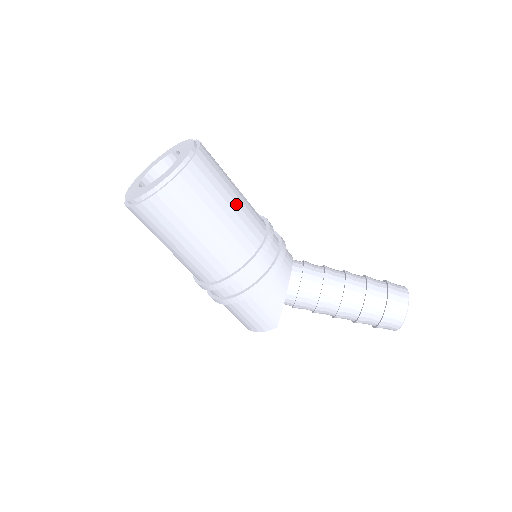
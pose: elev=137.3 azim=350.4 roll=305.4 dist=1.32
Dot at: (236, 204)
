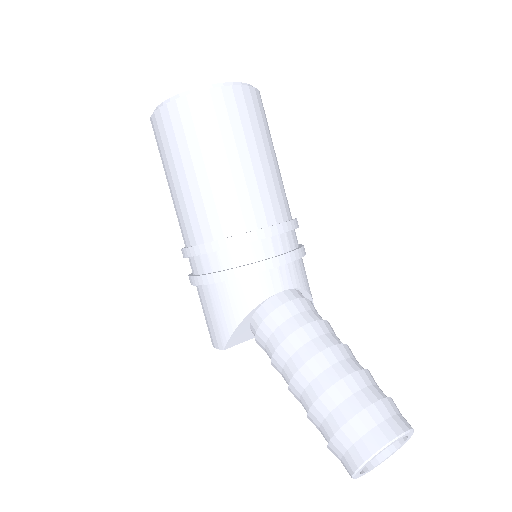
Dot at: (241, 168)
